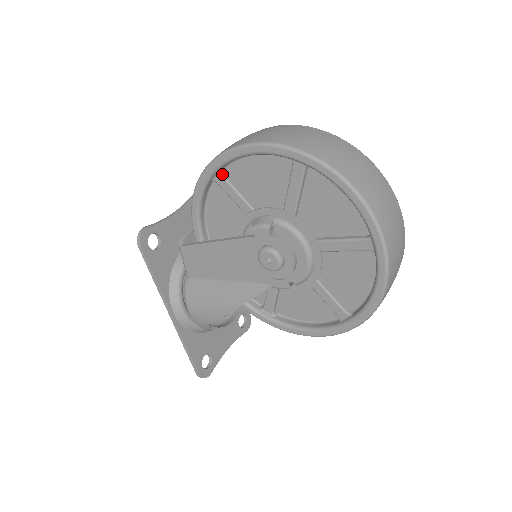
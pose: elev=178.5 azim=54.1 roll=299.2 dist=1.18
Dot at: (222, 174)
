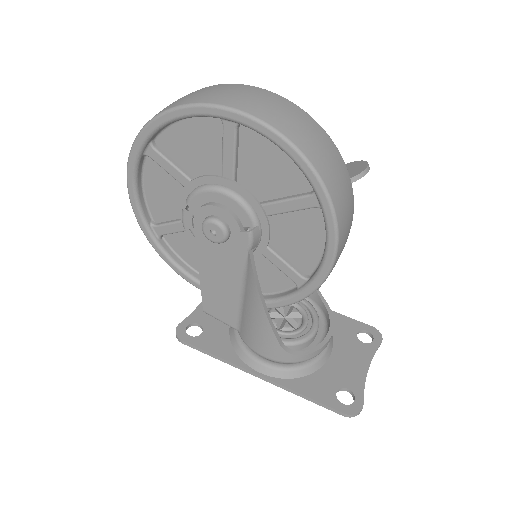
Dot at: (155, 225)
